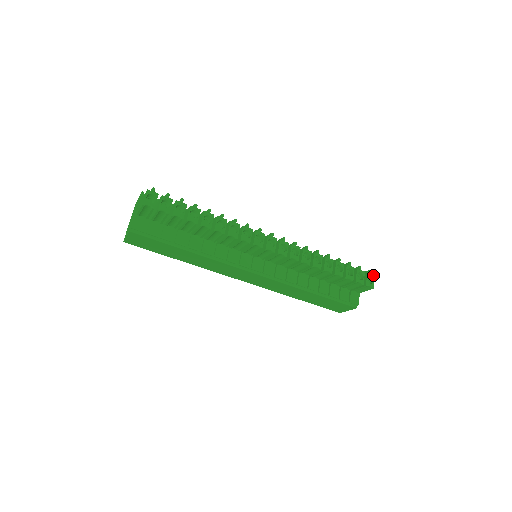
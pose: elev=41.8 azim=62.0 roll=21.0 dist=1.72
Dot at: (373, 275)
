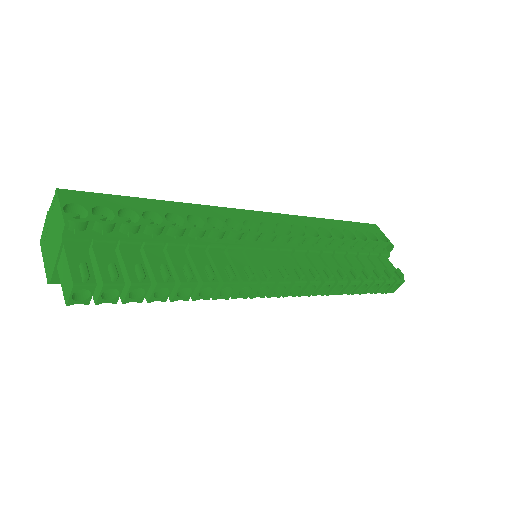
Dot at: (403, 282)
